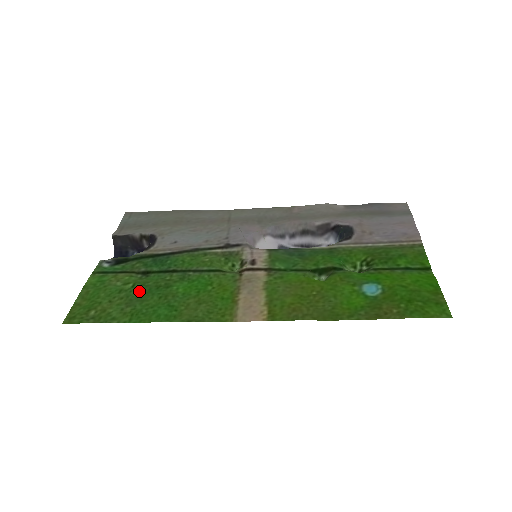
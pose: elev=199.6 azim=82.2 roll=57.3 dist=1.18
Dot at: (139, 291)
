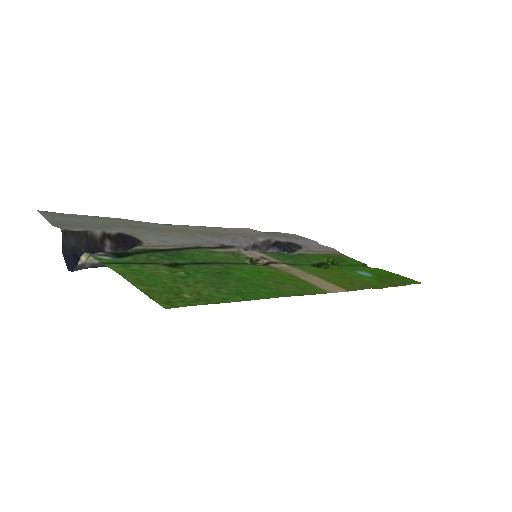
Dot at: (205, 276)
